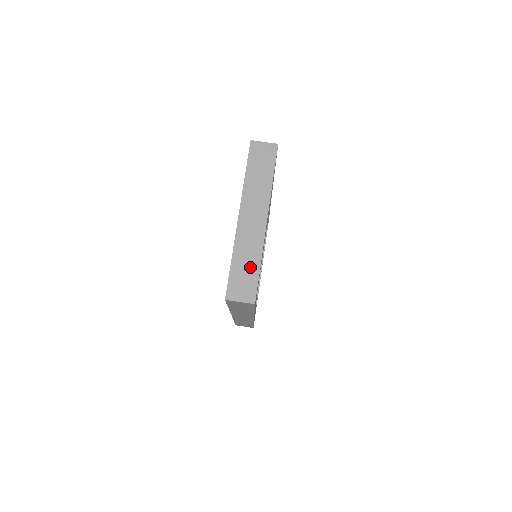
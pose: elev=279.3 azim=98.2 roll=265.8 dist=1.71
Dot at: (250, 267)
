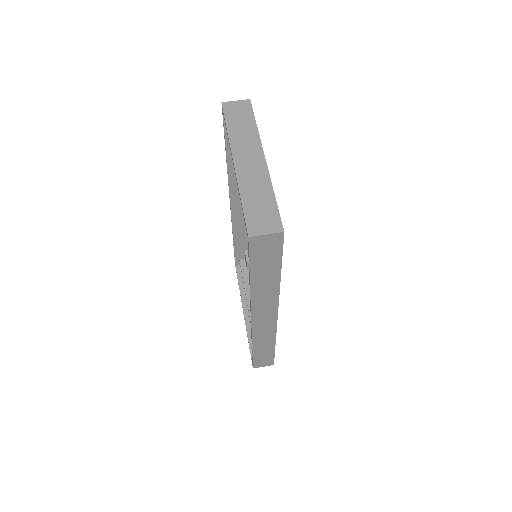
Dot at: (264, 200)
